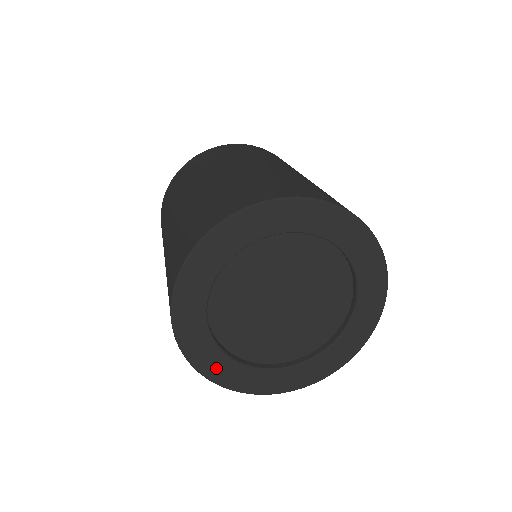
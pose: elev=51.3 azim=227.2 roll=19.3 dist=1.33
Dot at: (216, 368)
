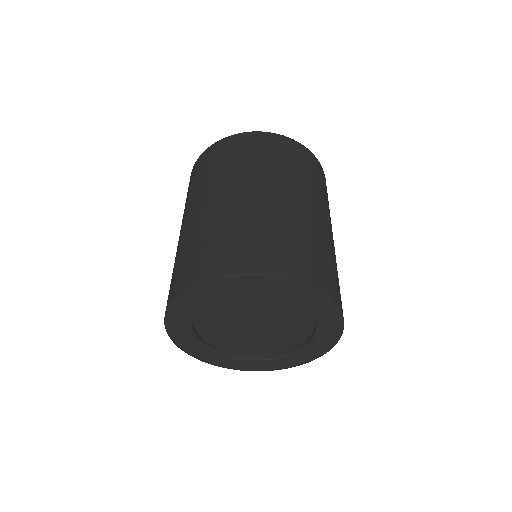
Dot at: (245, 366)
